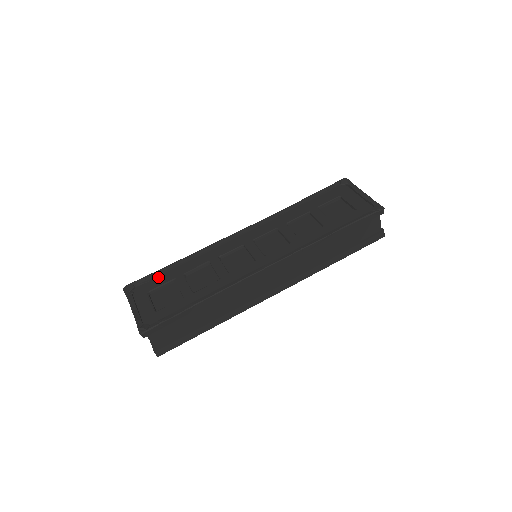
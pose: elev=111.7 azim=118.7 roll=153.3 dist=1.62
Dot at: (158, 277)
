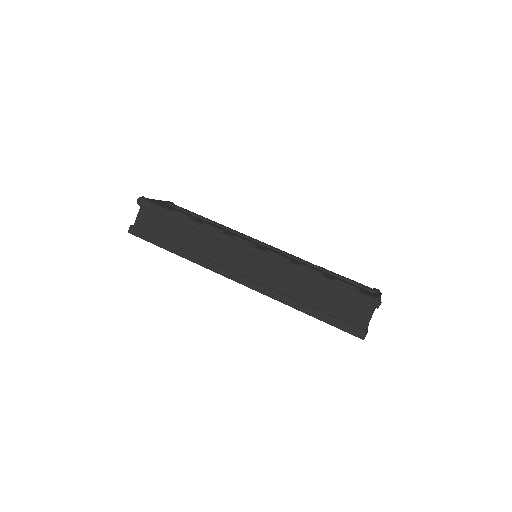
Dot at: (190, 214)
